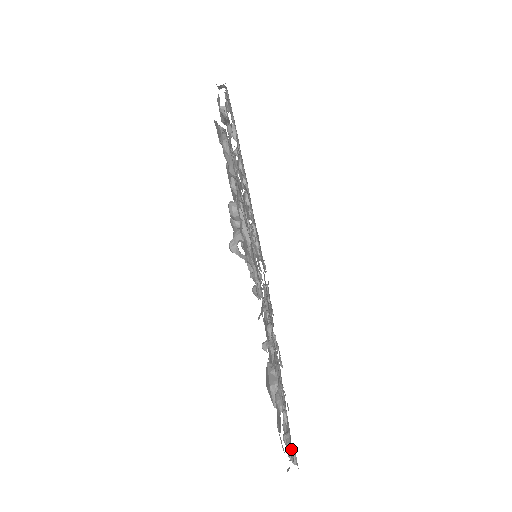
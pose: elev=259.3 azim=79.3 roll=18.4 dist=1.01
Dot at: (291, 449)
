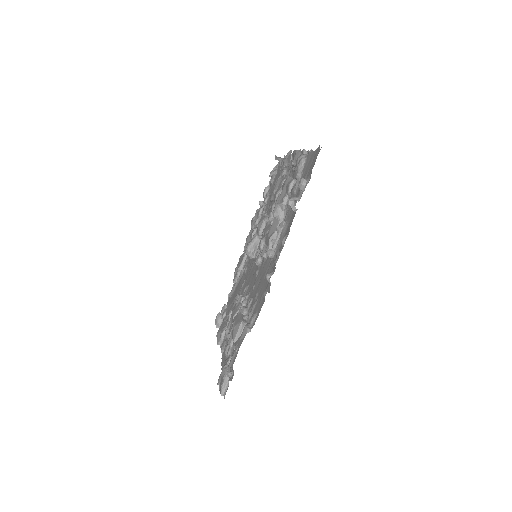
Dot at: (231, 375)
